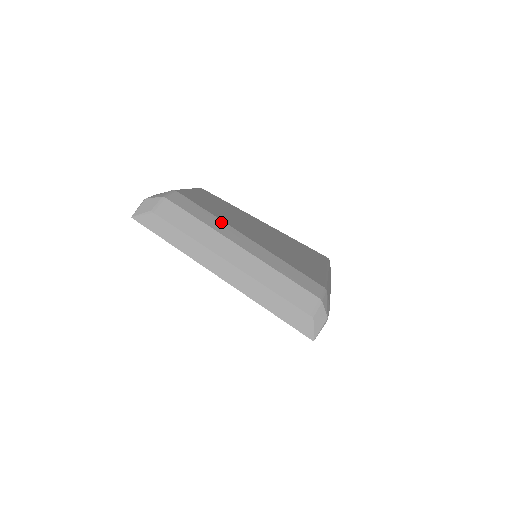
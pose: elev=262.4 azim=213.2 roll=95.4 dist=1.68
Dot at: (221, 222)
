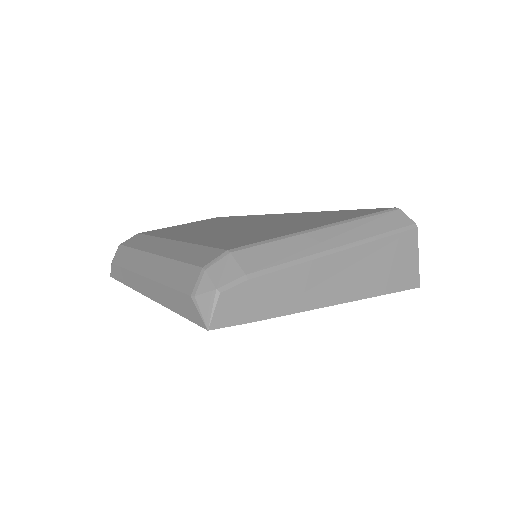
Dot at: (156, 239)
